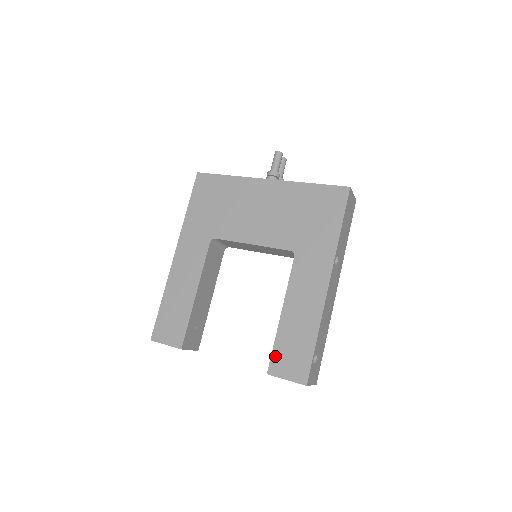
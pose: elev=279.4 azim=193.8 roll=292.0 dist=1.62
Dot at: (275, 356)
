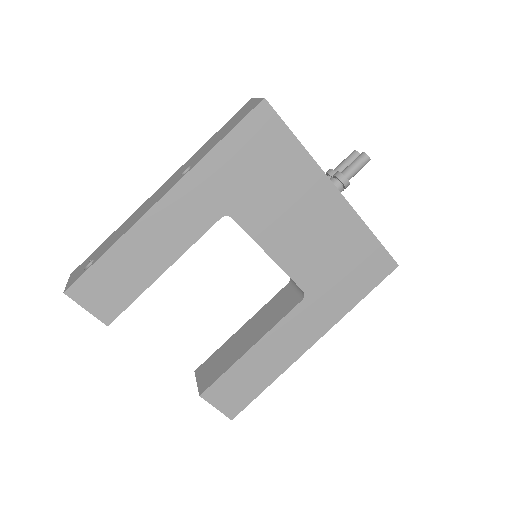
Dot at: (219, 384)
